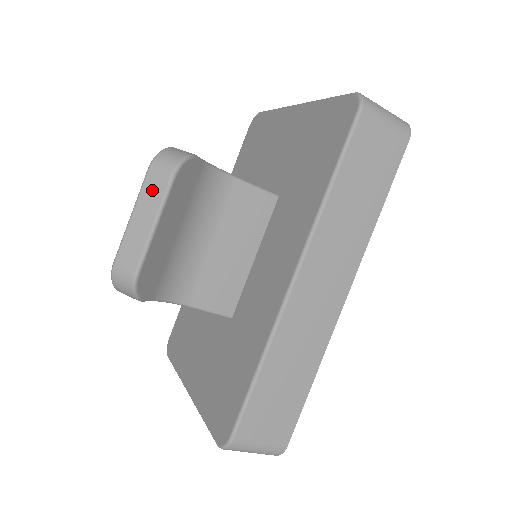
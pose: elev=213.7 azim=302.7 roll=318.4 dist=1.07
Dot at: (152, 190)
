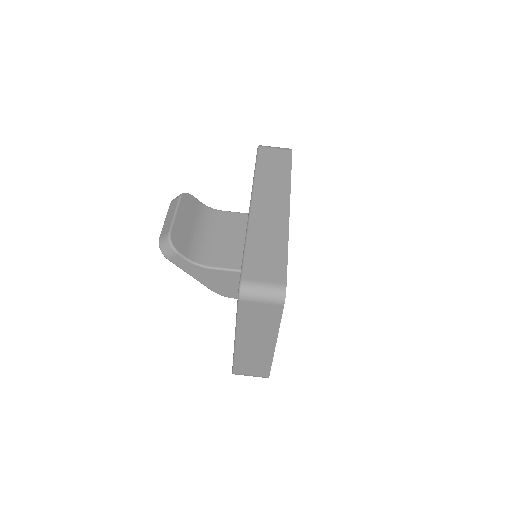
Dot at: (172, 206)
